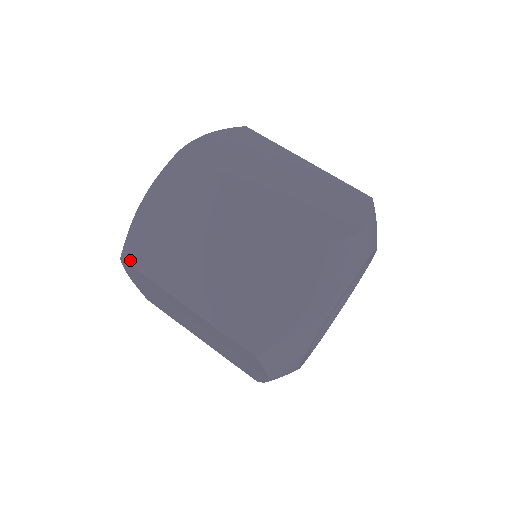
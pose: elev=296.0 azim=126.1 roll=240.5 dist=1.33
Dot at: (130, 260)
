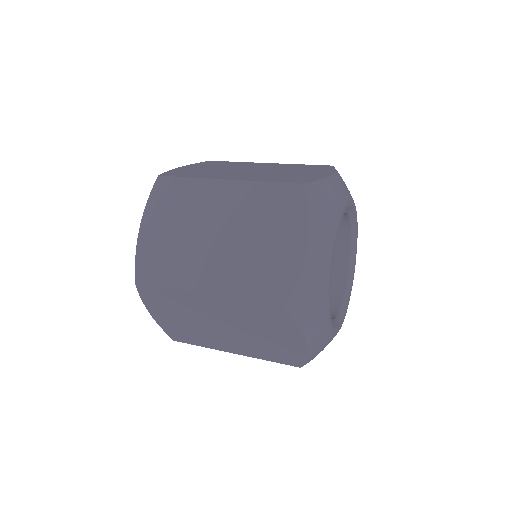
Dot at: (168, 175)
